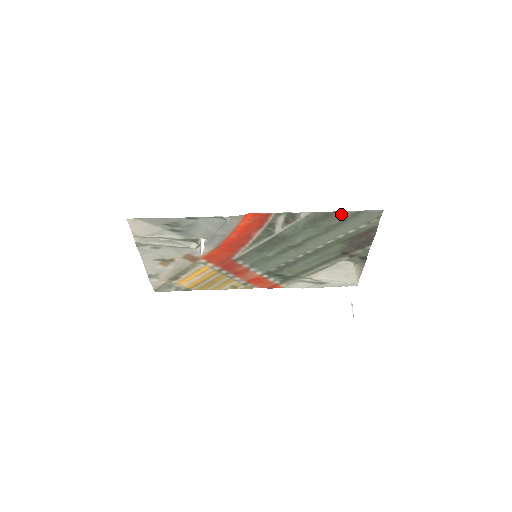
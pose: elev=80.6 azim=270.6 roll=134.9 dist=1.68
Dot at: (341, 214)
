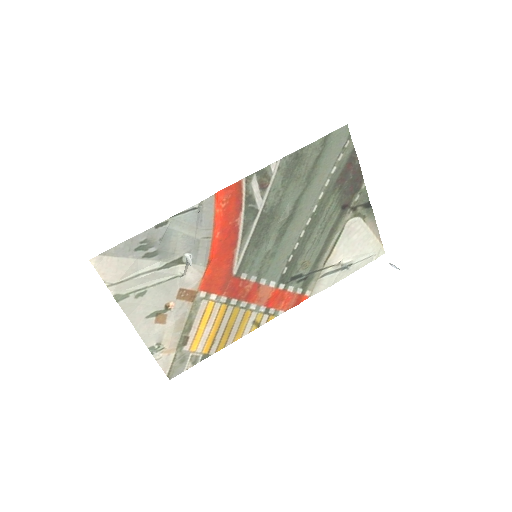
Dot at: (310, 149)
